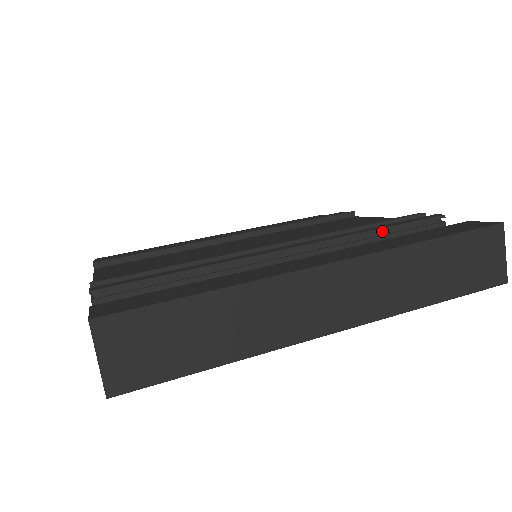
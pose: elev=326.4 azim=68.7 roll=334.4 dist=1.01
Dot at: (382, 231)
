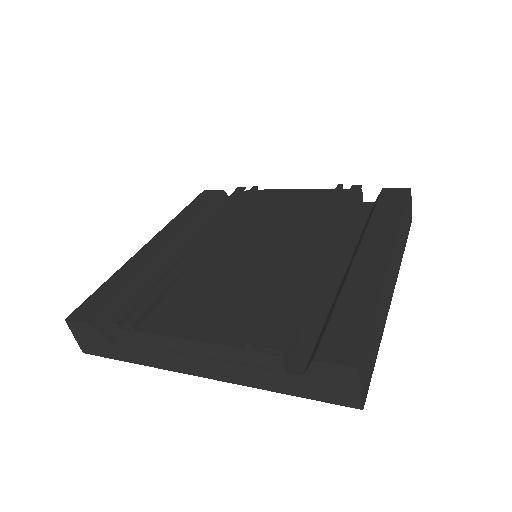
Dot at: (348, 211)
